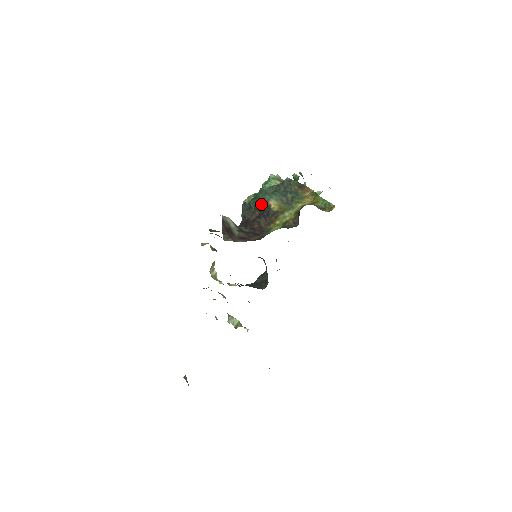
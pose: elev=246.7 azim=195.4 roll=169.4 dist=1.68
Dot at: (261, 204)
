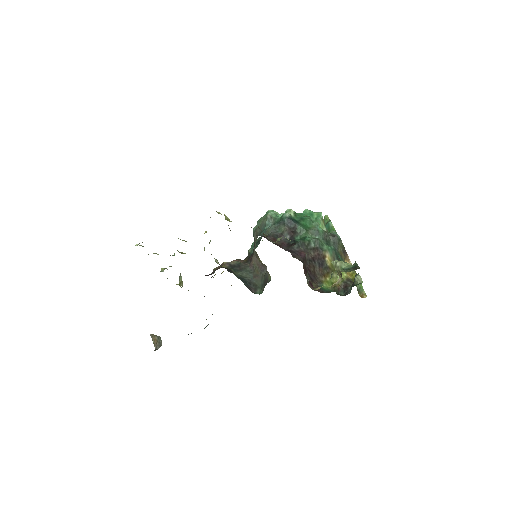
Dot at: (319, 248)
